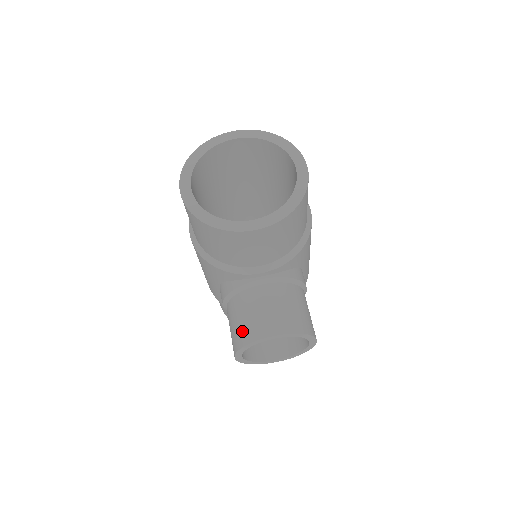
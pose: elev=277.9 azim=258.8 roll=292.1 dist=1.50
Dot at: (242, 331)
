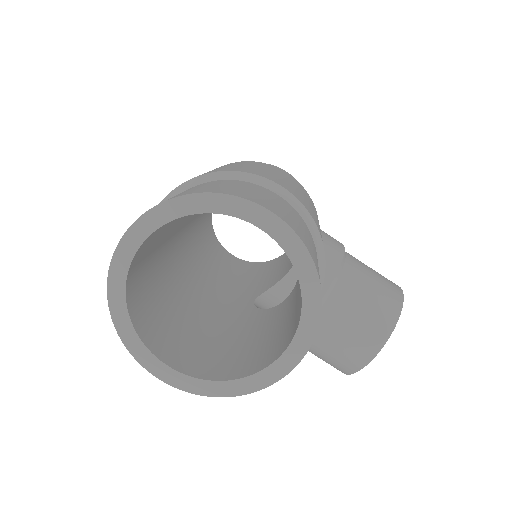
Dot at: (337, 364)
